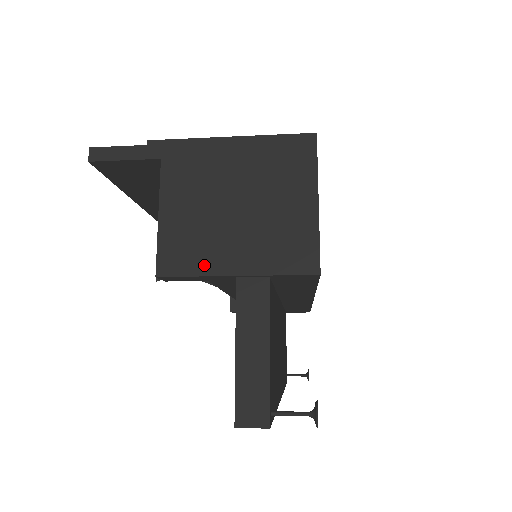
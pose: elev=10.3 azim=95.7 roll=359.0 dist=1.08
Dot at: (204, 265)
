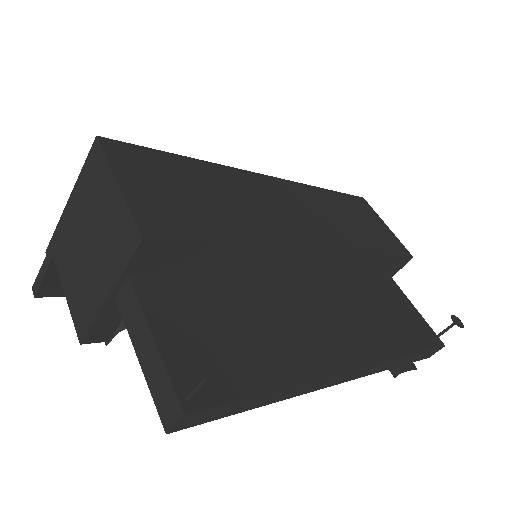
Dot at: (93, 308)
